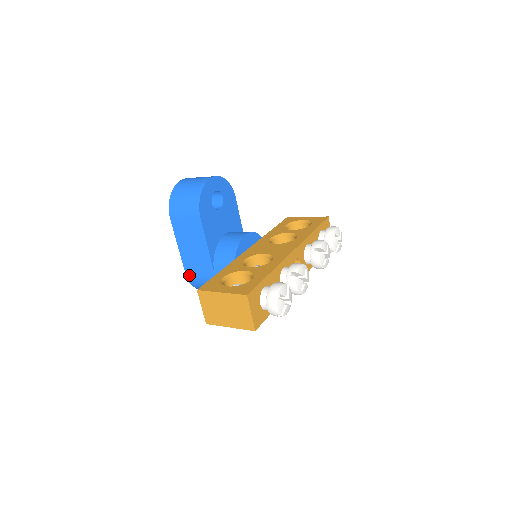
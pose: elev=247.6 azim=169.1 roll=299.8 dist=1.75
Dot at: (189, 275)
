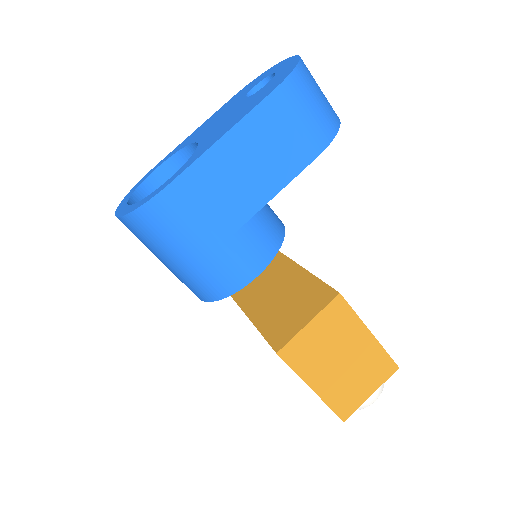
Dot at: (177, 191)
